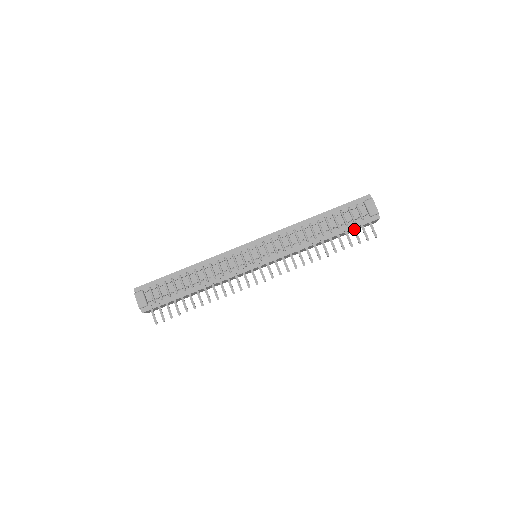
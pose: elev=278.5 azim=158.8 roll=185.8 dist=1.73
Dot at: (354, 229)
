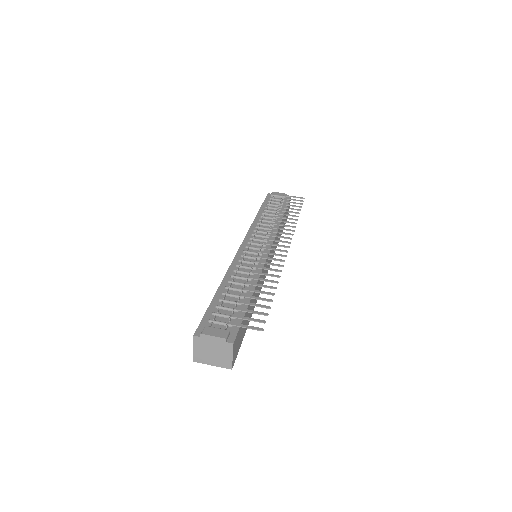
Dot at: (289, 202)
